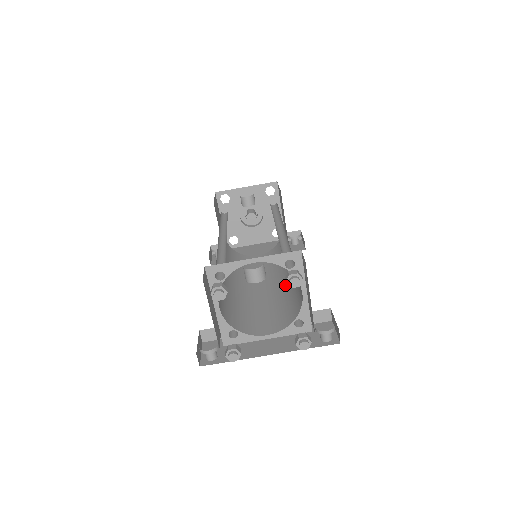
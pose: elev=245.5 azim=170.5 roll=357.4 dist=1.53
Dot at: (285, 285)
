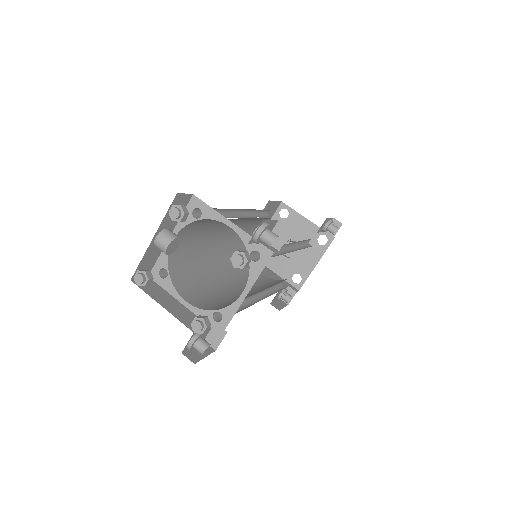
Dot at: occluded
